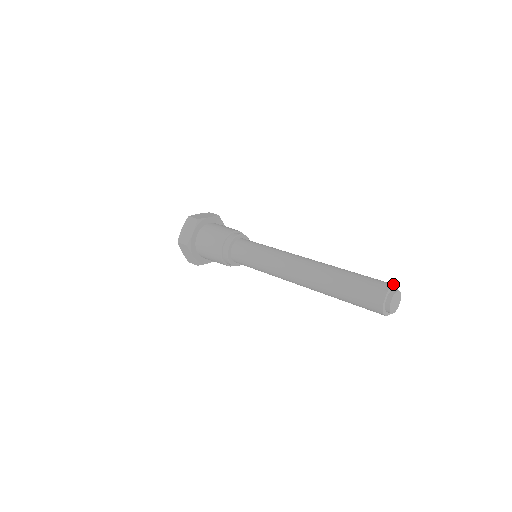
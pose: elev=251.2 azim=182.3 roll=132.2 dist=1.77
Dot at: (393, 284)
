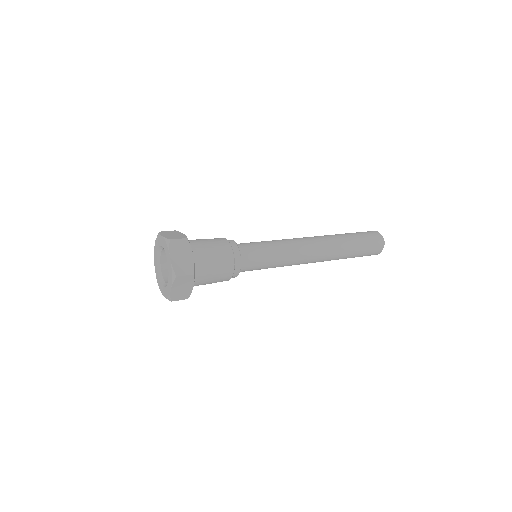
Dot at: occluded
